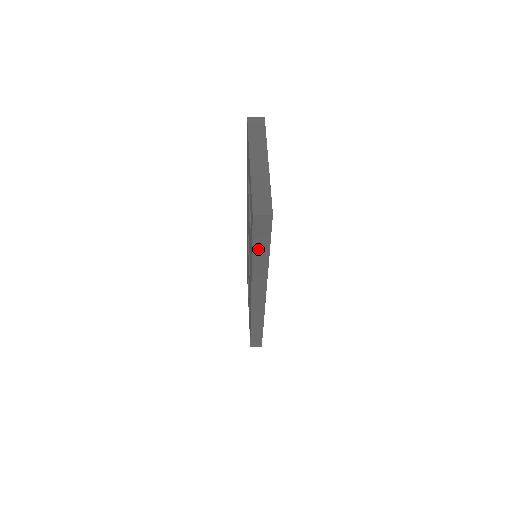
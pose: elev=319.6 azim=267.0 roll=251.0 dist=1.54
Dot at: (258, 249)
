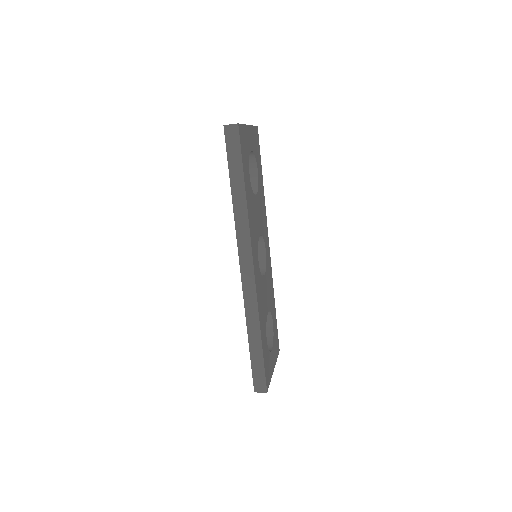
Dot at: (234, 175)
